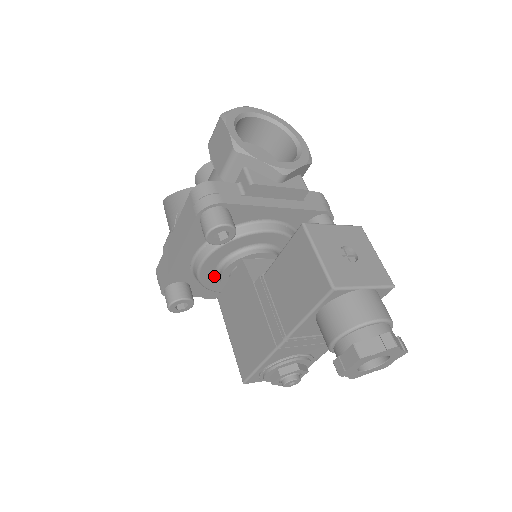
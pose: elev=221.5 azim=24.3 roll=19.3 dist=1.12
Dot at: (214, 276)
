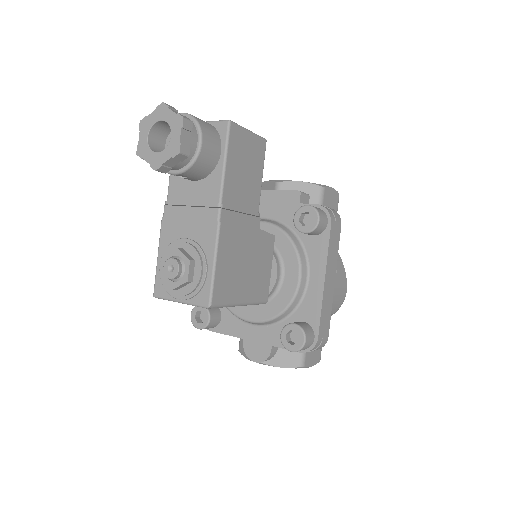
Dot at: occluded
